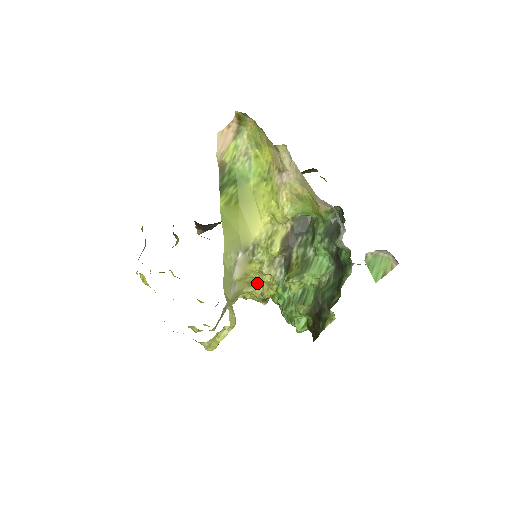
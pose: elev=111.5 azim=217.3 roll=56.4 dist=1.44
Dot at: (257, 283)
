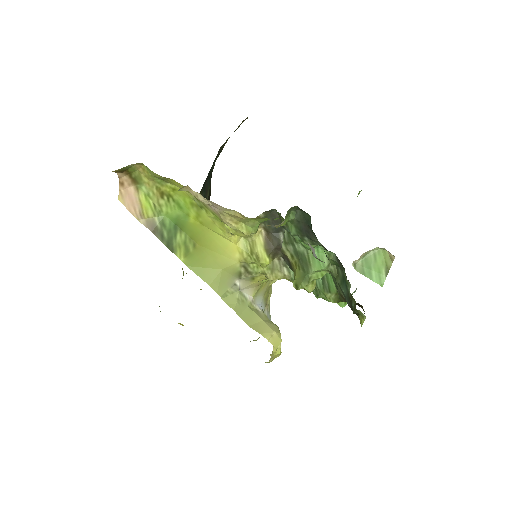
Dot at: occluded
